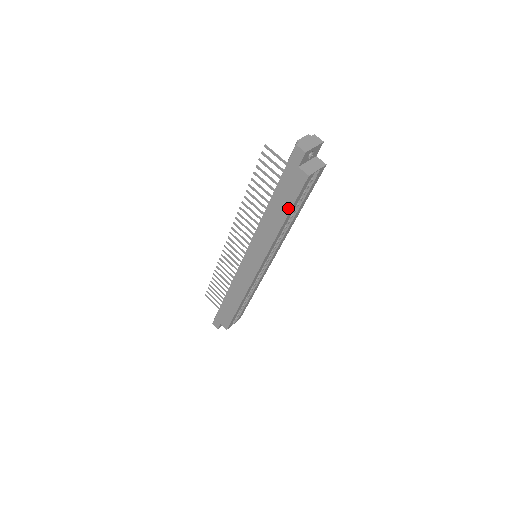
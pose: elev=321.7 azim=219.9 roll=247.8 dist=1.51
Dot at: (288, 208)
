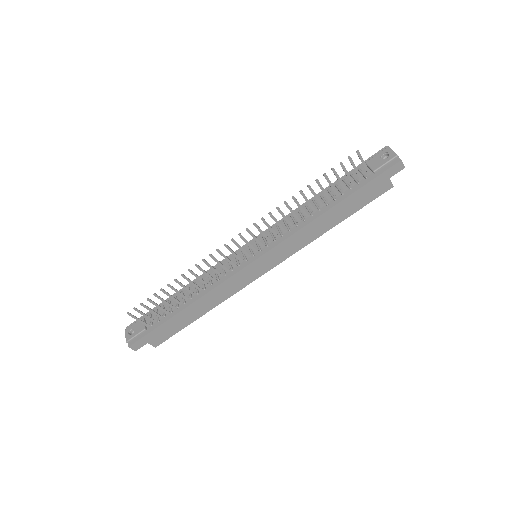
Dot at: (352, 212)
